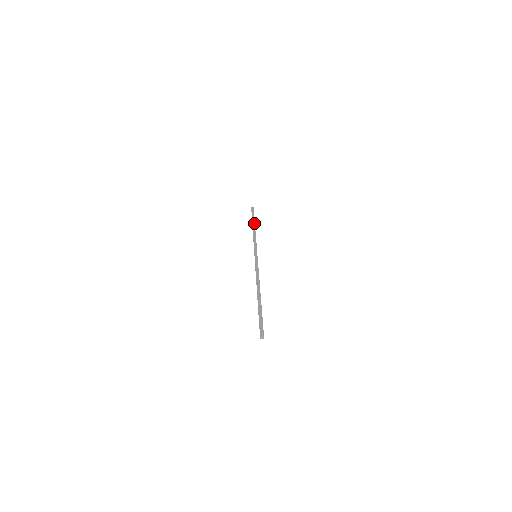
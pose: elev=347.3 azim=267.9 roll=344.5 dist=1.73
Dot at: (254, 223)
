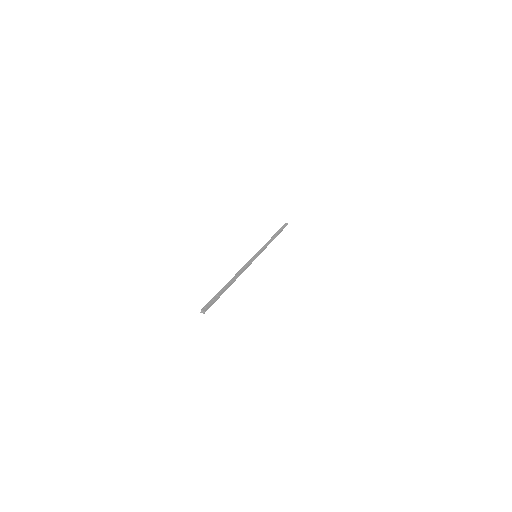
Dot at: (277, 234)
